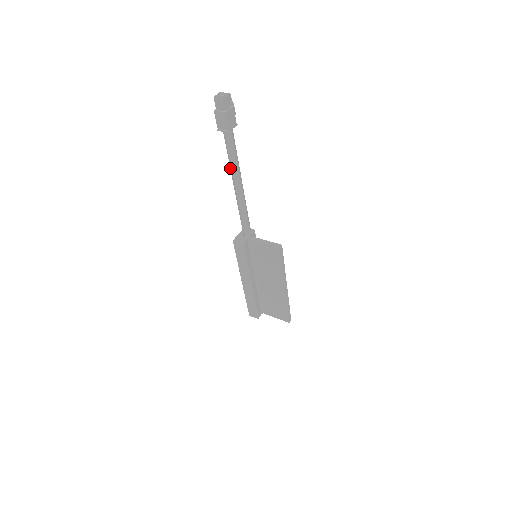
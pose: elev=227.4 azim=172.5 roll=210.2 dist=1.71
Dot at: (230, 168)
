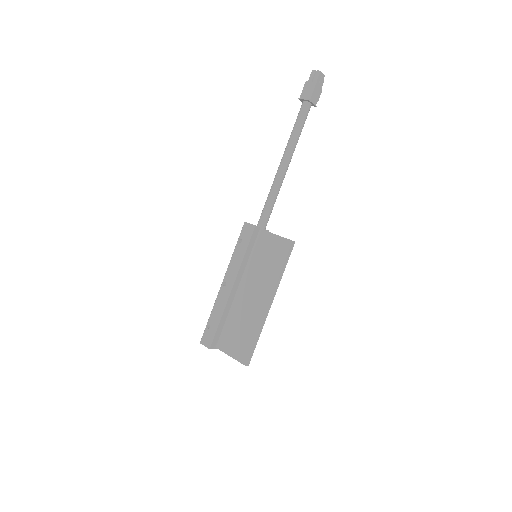
Dot at: (288, 141)
